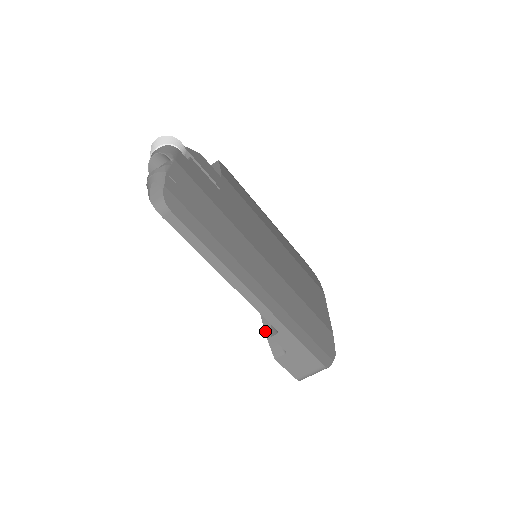
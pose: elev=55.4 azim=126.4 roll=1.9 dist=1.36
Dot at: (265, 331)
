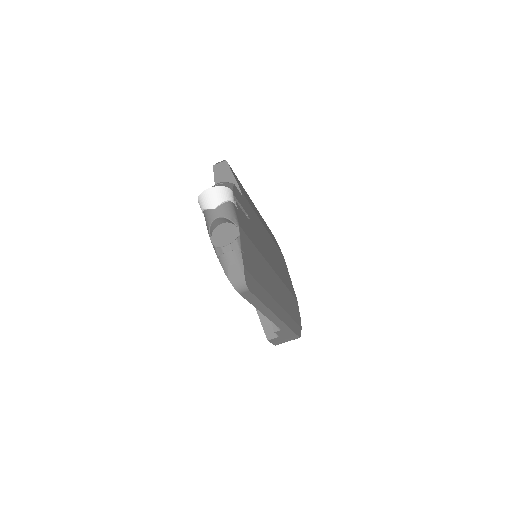
Dot at: (259, 318)
